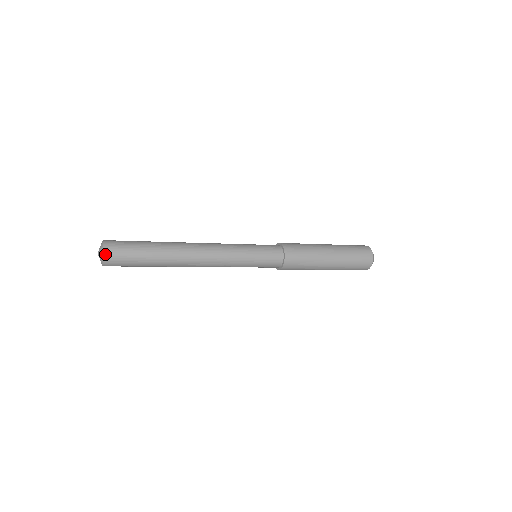
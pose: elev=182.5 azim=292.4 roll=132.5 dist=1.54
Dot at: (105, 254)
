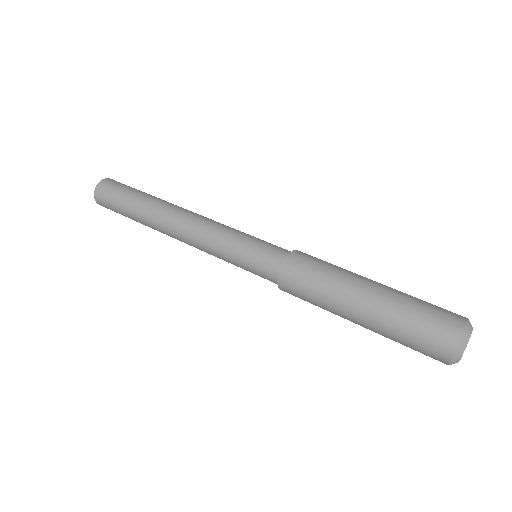
Dot at: (95, 197)
